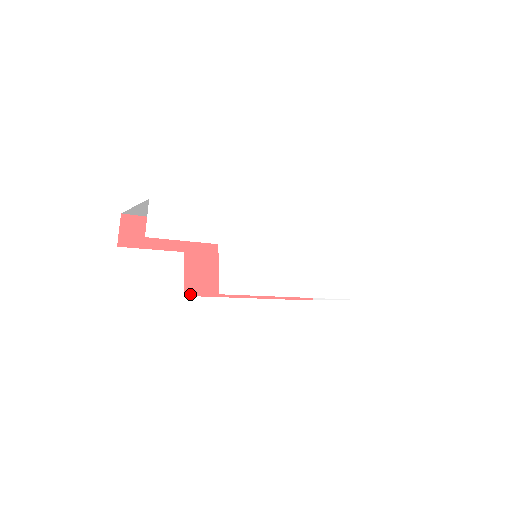
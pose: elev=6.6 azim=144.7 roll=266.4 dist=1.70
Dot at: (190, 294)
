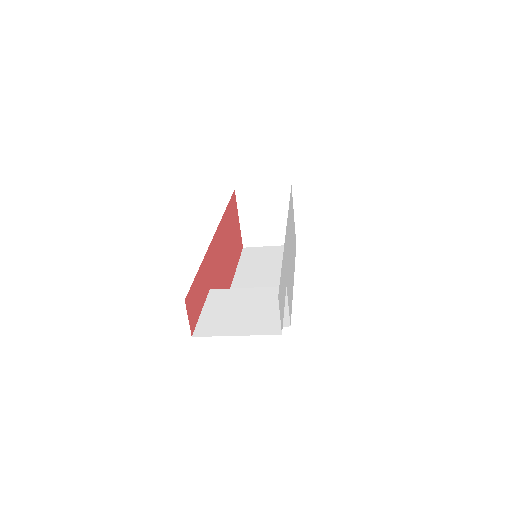
Dot at: occluded
